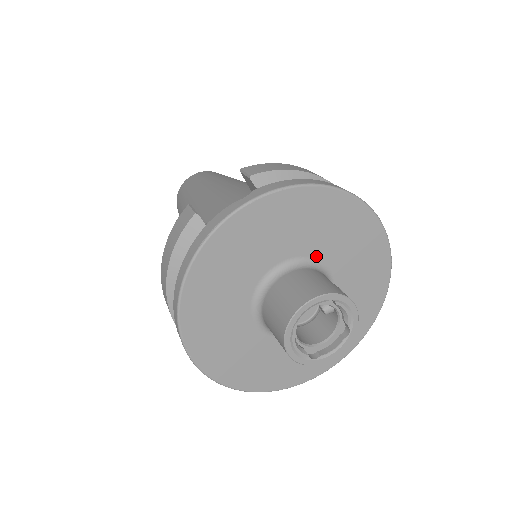
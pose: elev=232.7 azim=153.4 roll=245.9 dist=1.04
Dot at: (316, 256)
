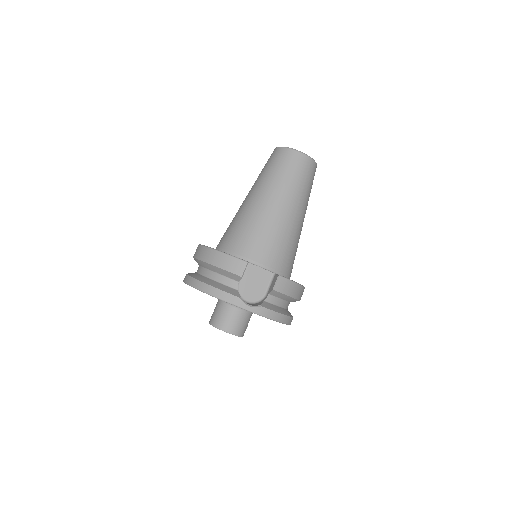
Dot at: occluded
